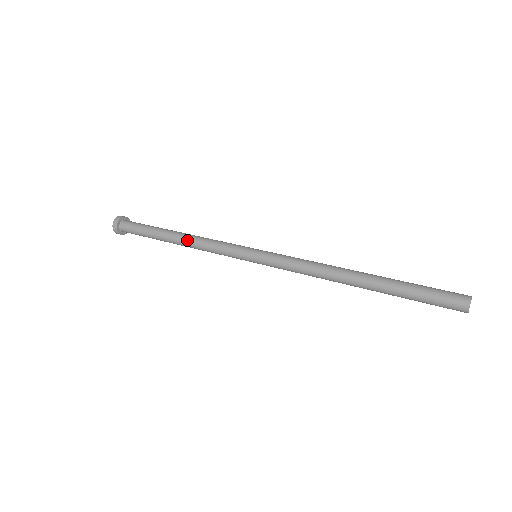
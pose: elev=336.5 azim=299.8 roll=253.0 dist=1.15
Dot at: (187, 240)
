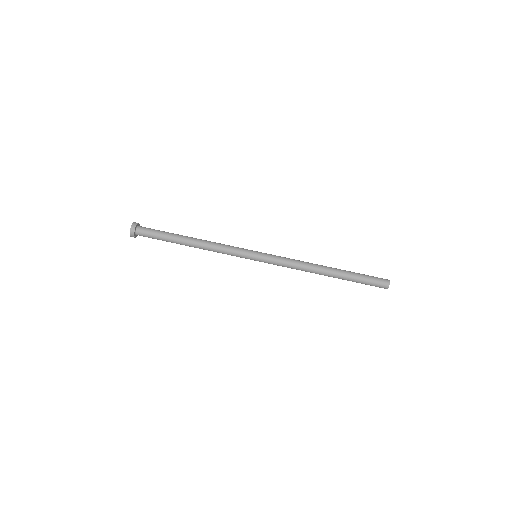
Dot at: occluded
